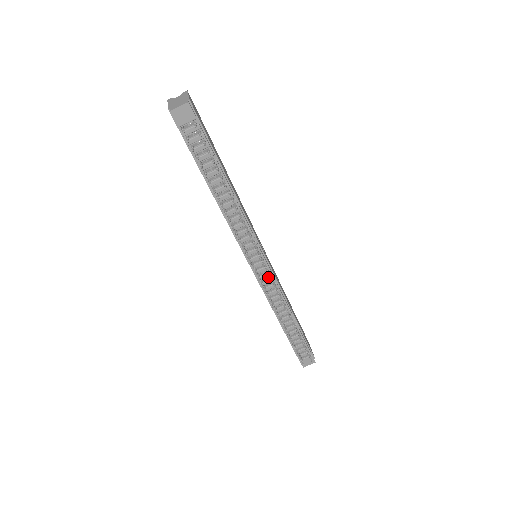
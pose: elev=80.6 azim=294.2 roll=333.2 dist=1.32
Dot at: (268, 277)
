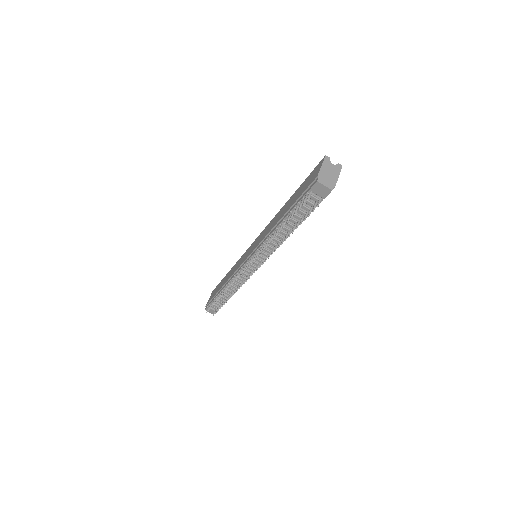
Dot at: (248, 272)
